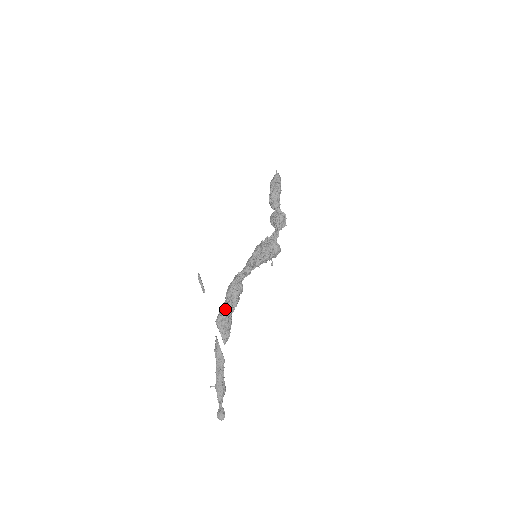
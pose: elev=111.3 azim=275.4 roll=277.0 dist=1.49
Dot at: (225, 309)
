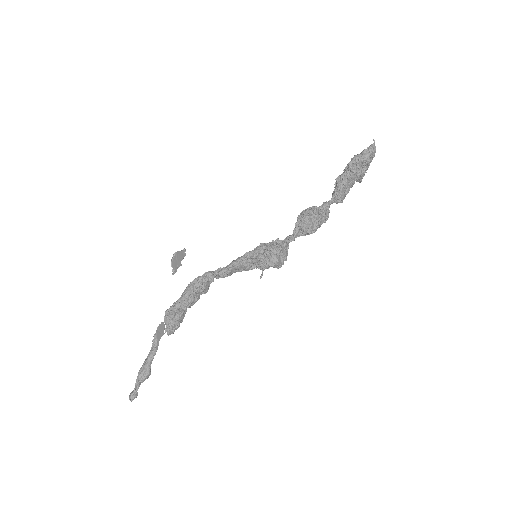
Dot at: (177, 303)
